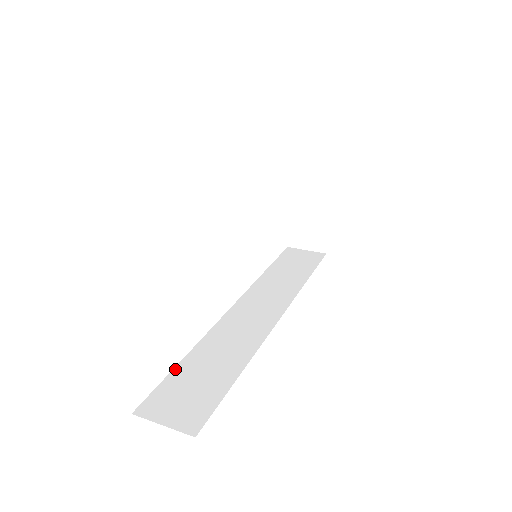
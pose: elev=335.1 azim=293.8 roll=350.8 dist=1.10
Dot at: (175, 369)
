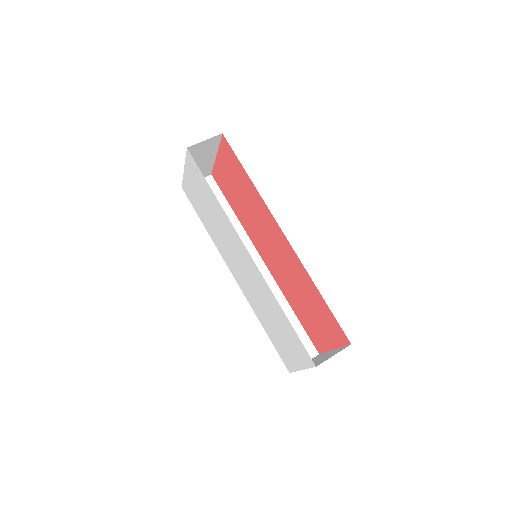
Dot at: (271, 339)
